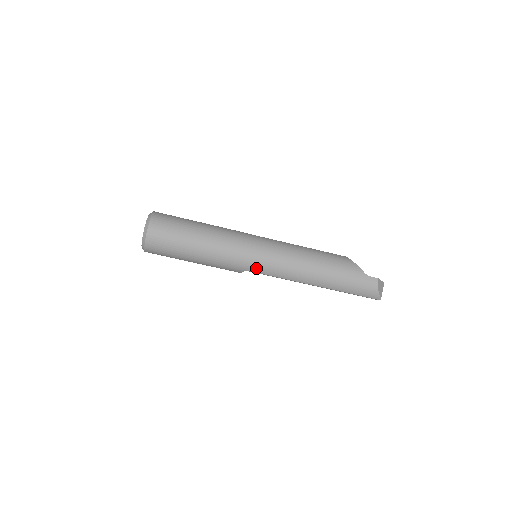
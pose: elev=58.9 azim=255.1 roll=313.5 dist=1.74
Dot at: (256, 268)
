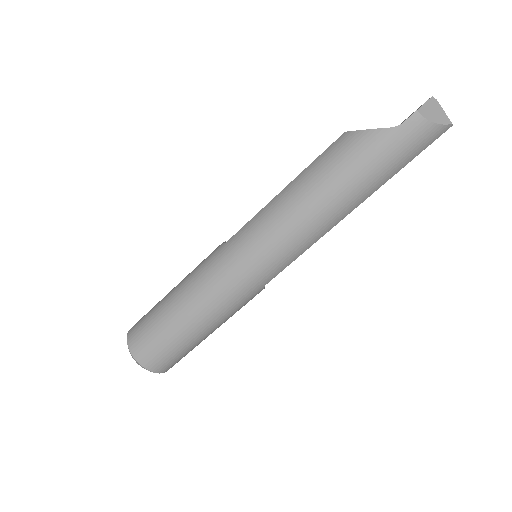
Dot at: (268, 276)
